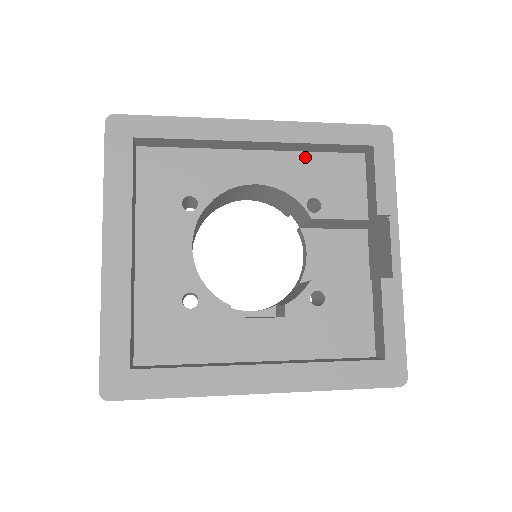
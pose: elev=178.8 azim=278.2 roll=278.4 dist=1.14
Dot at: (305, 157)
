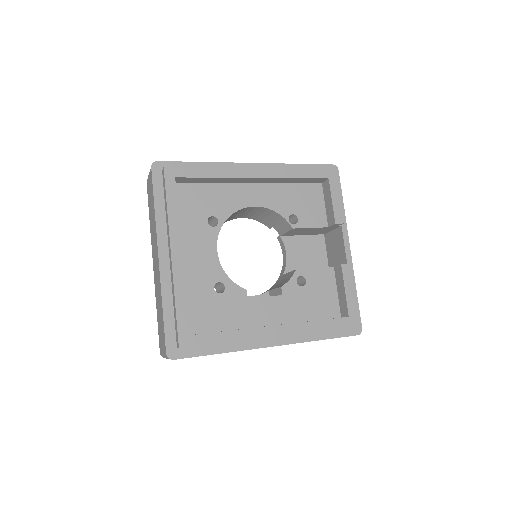
Dot at: (285, 187)
